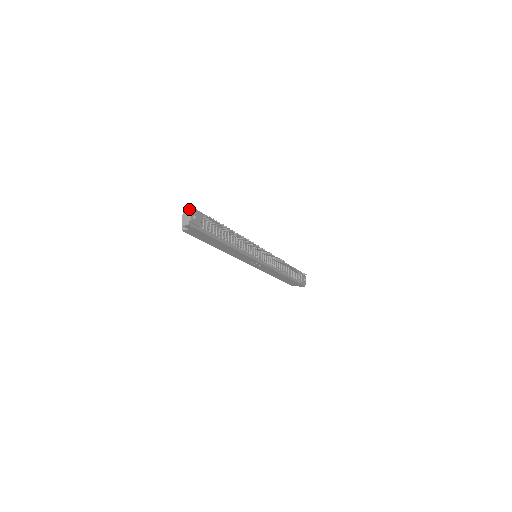
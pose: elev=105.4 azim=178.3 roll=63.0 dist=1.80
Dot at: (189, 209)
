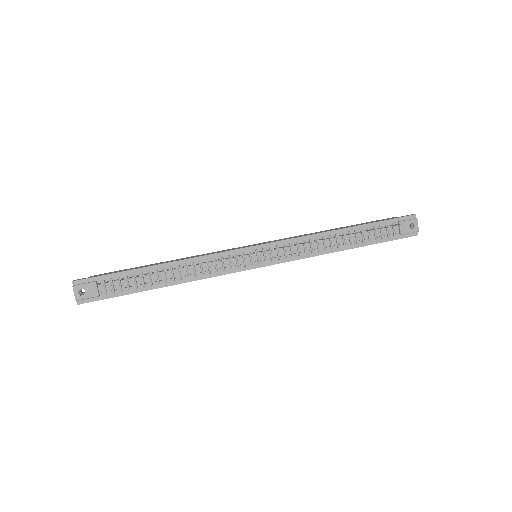
Dot at: (73, 286)
